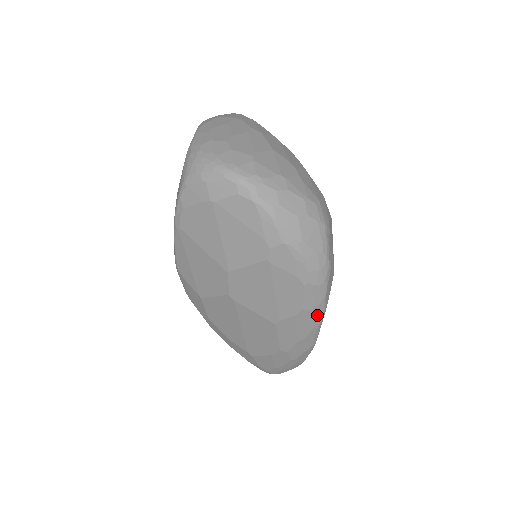
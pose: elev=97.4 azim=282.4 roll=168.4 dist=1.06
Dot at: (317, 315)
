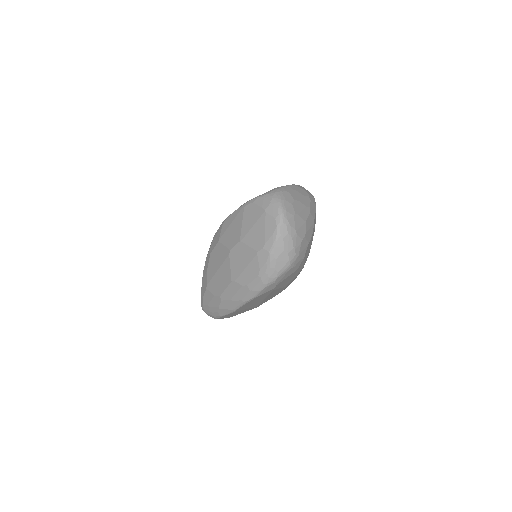
Dot at: (249, 295)
